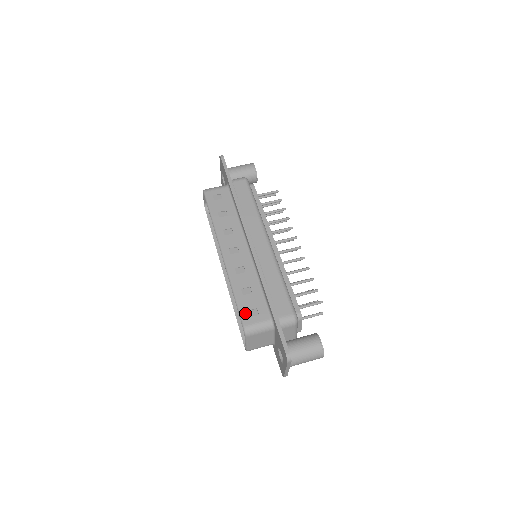
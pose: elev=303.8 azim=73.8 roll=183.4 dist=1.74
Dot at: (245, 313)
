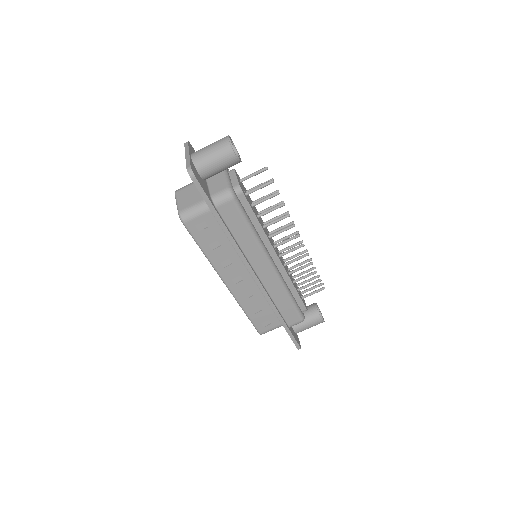
Dot at: (259, 326)
